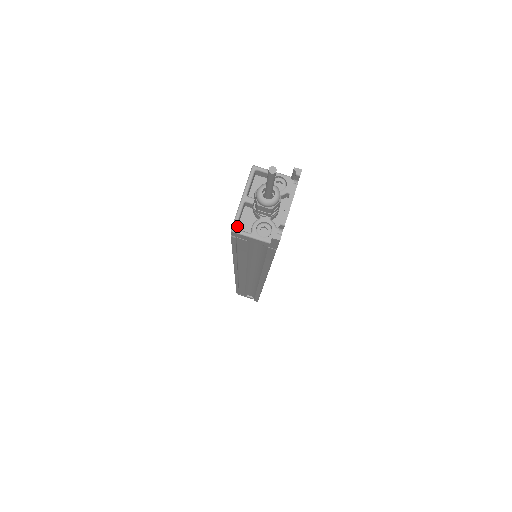
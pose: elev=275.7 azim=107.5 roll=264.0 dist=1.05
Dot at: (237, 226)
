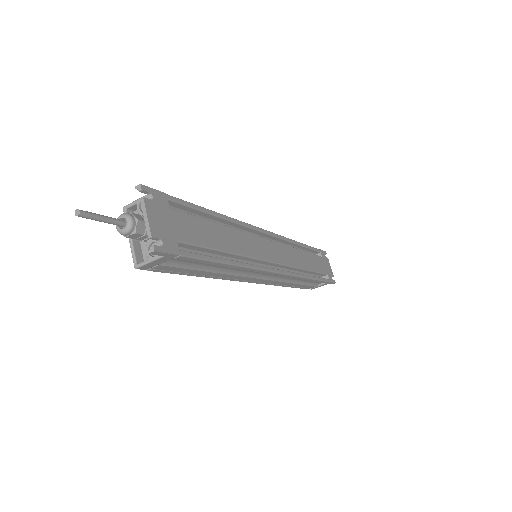
Dot at: (141, 261)
